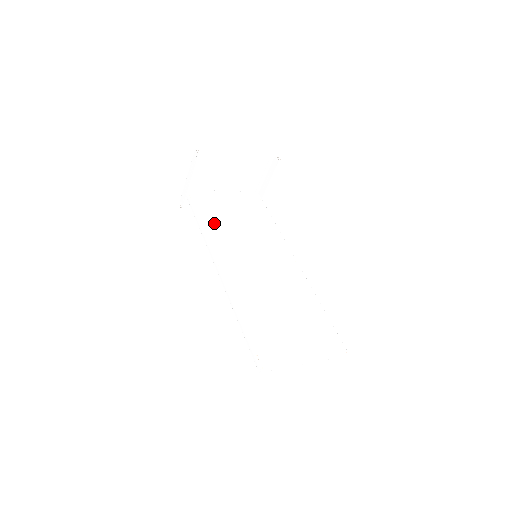
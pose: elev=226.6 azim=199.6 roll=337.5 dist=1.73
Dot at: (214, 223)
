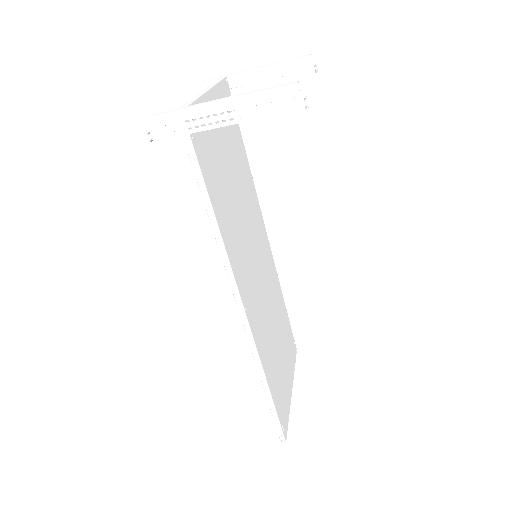
Dot at: (224, 205)
